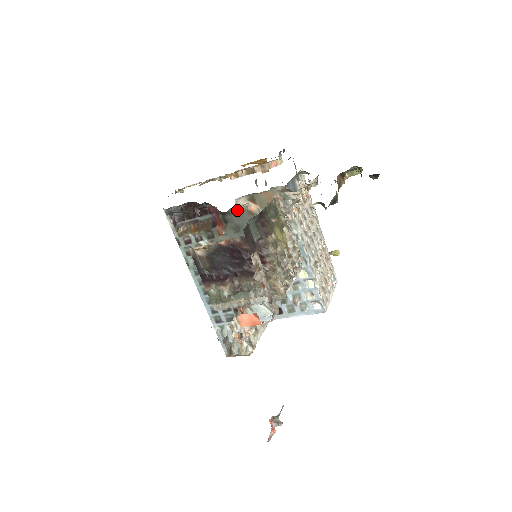
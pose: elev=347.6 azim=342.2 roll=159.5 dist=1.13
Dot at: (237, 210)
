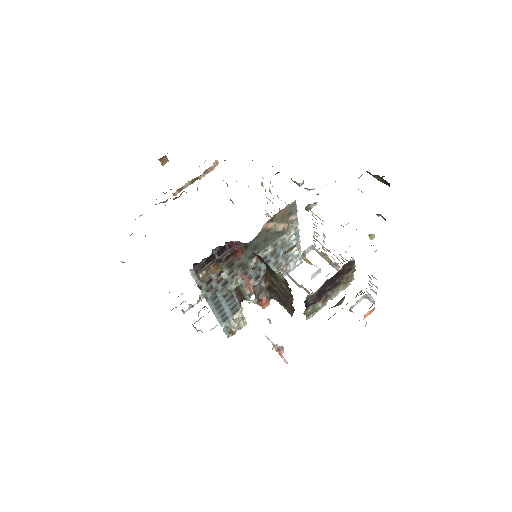
Dot at: (258, 234)
